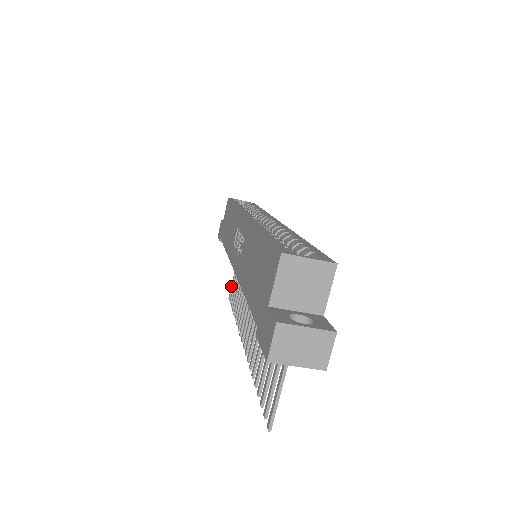
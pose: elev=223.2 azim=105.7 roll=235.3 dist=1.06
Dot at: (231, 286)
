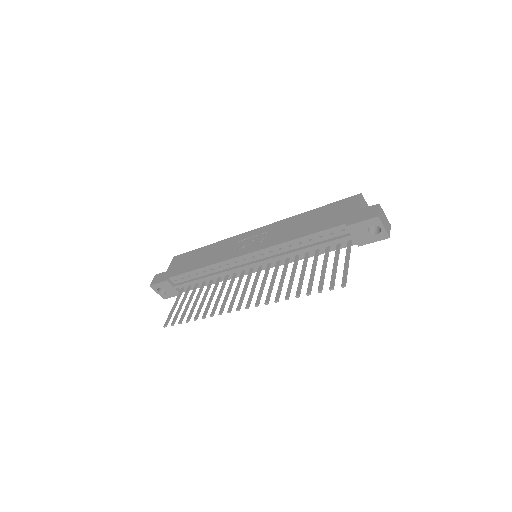
Dot at: (169, 316)
